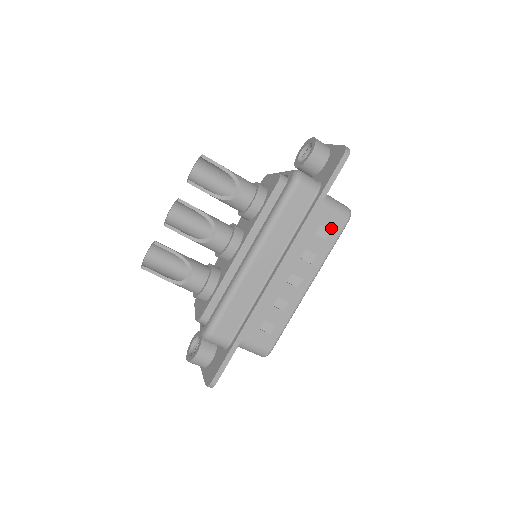
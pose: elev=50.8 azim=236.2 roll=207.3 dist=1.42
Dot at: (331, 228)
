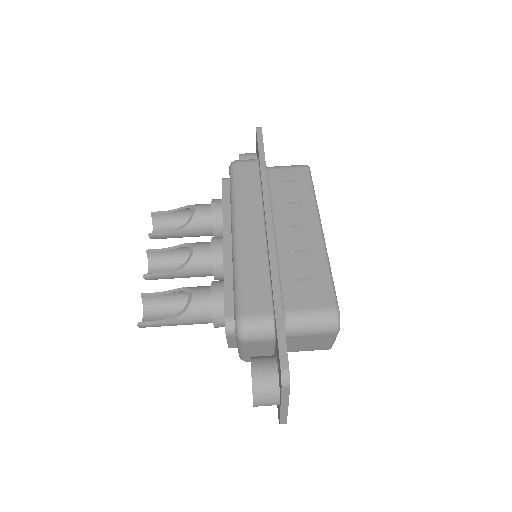
Dot at: (297, 178)
